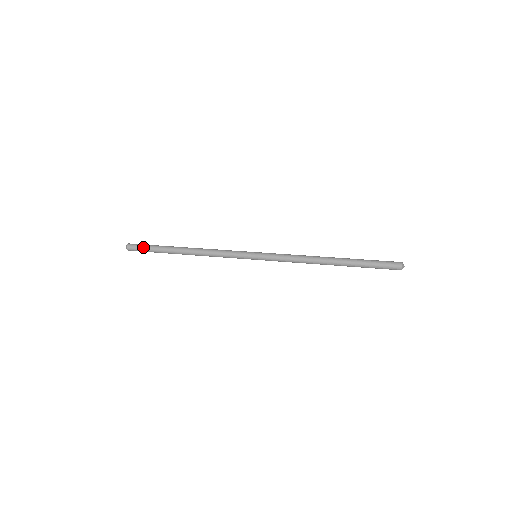
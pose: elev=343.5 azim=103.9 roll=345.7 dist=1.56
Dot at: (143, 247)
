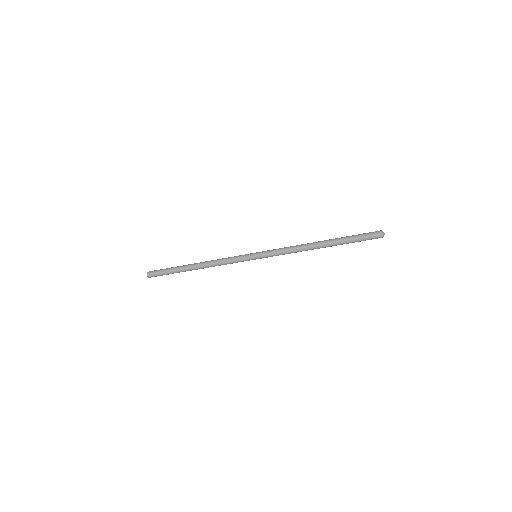
Dot at: (163, 269)
